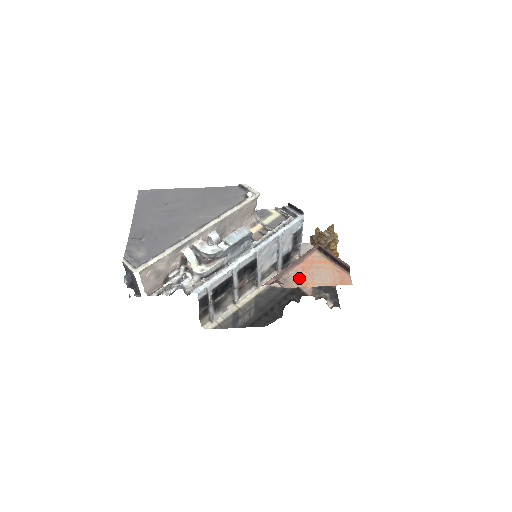
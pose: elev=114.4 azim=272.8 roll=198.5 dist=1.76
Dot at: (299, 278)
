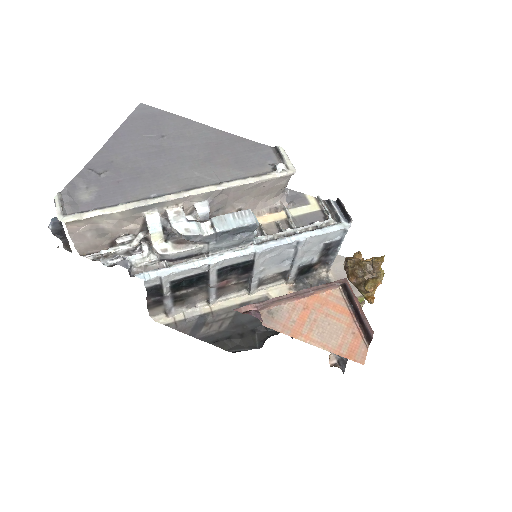
Dot at: (292, 319)
